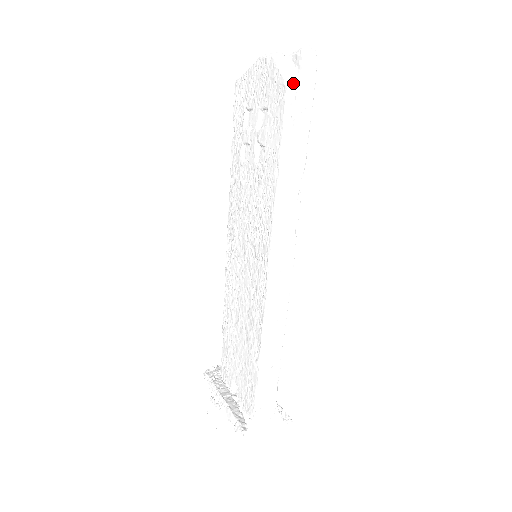
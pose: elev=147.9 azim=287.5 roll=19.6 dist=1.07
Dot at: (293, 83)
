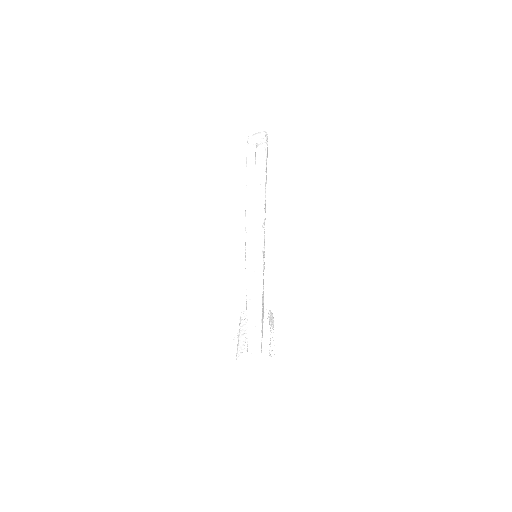
Dot at: (249, 171)
